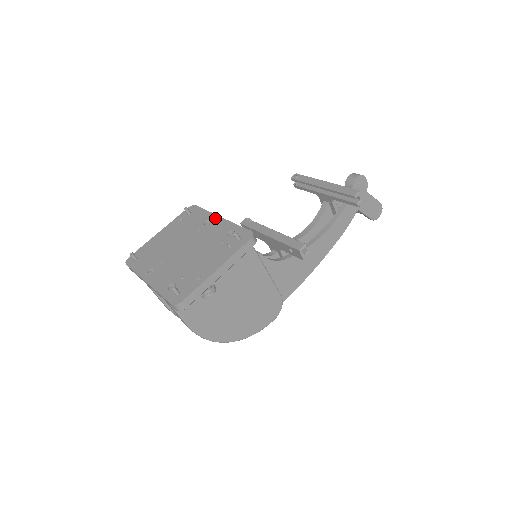
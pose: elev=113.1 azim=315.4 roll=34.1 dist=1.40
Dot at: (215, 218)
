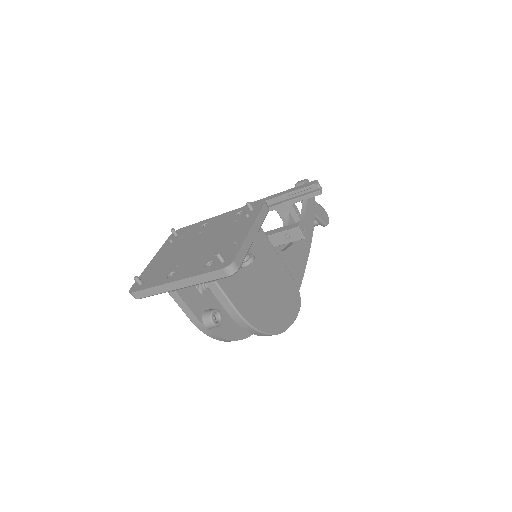
Dot at: (210, 219)
